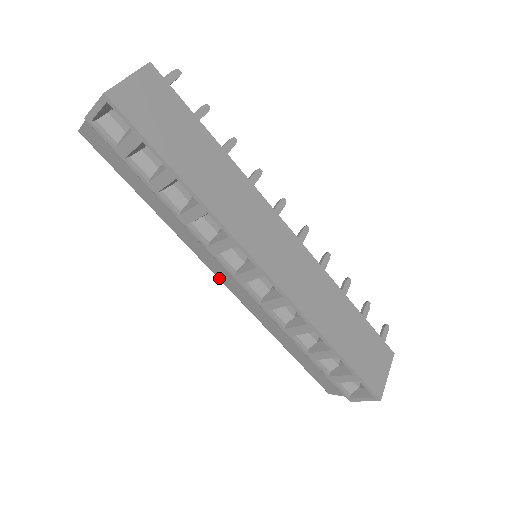
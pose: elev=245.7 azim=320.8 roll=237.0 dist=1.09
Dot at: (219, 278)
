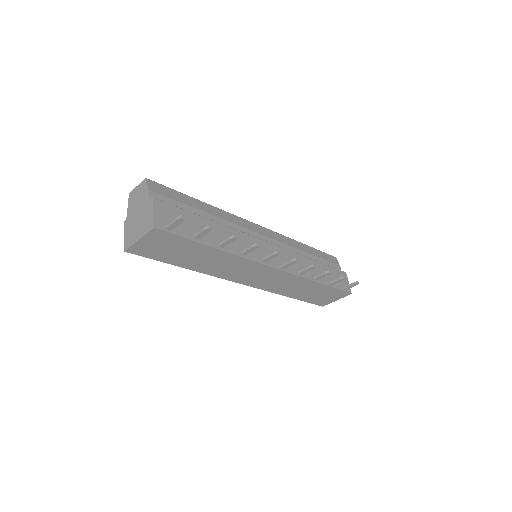
Dot at: occluded
